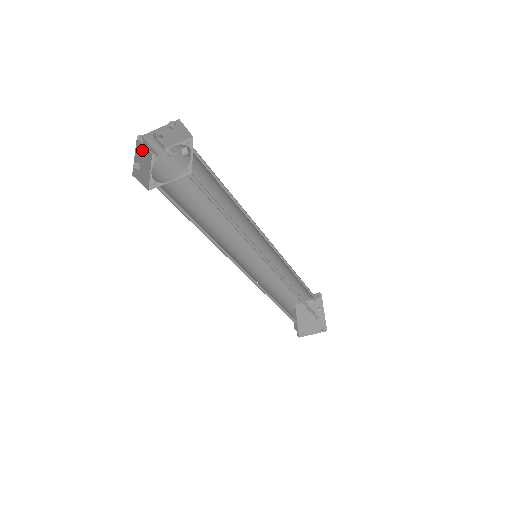
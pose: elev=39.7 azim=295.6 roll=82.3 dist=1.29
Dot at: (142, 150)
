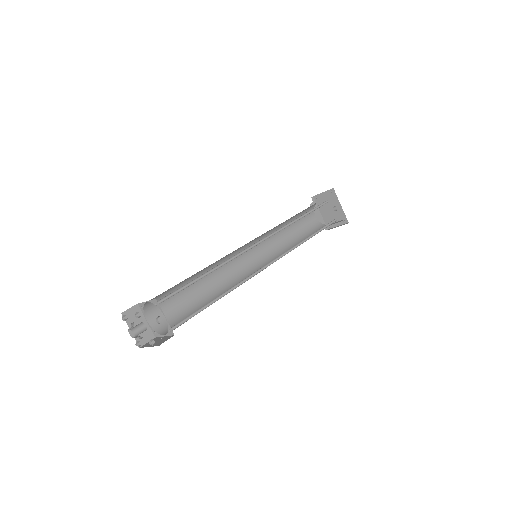
Dot at: (130, 315)
